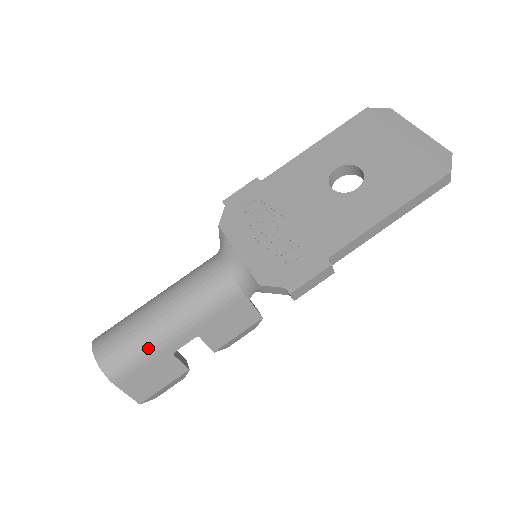
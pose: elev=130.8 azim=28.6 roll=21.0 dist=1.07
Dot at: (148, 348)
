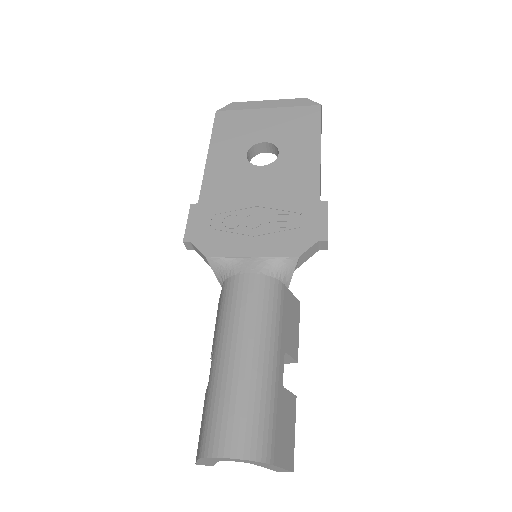
Dot at: (268, 396)
